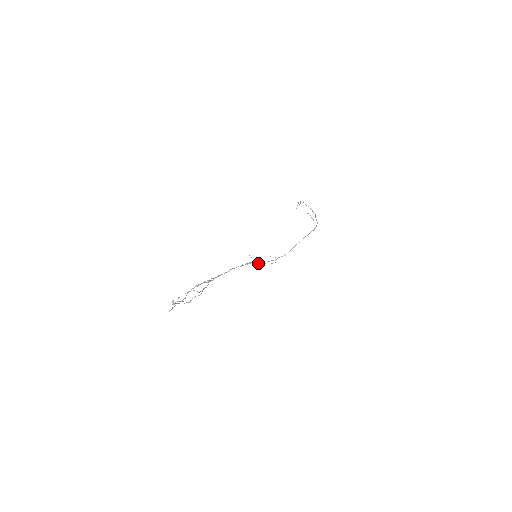
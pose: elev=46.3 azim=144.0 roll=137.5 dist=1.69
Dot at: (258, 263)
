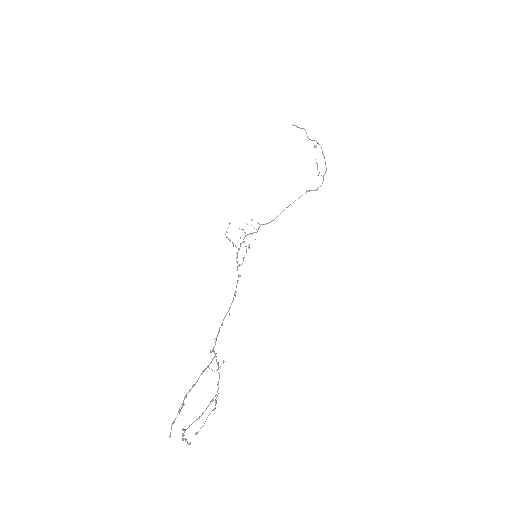
Dot at: occluded
